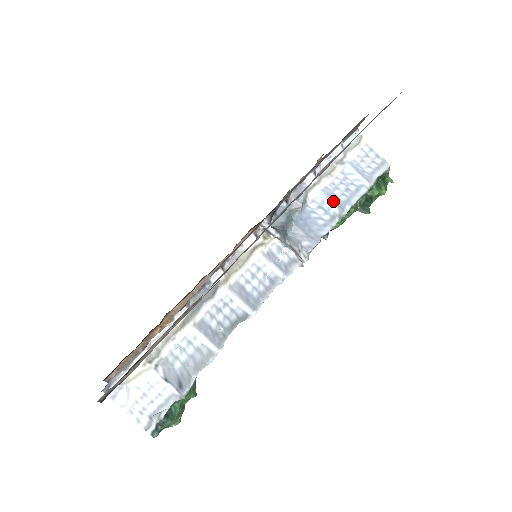
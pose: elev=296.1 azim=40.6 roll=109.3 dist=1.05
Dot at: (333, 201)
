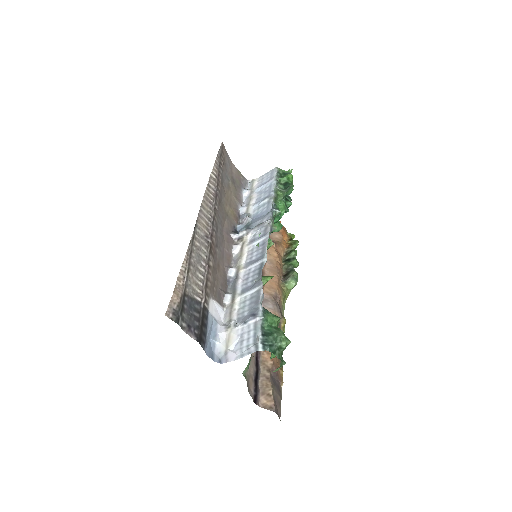
Dot at: (263, 200)
